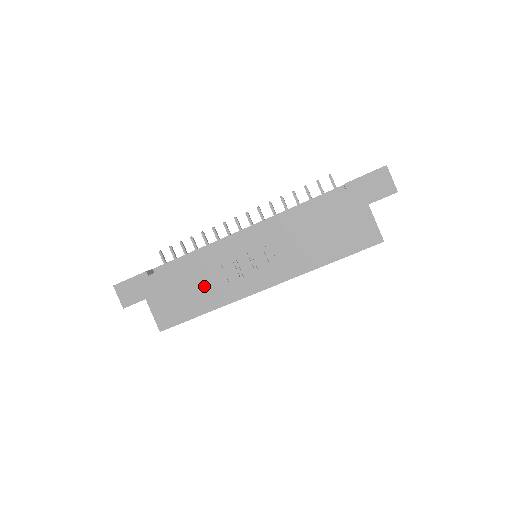
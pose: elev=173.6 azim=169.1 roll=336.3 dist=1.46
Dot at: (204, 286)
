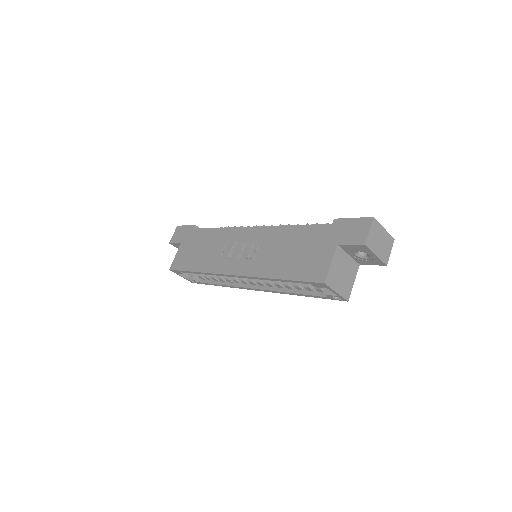
Dot at: (209, 252)
